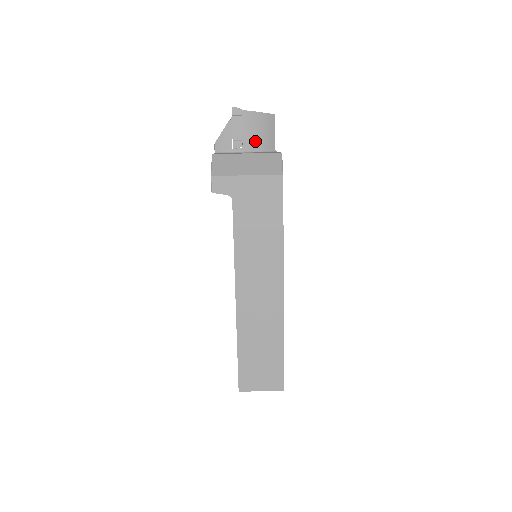
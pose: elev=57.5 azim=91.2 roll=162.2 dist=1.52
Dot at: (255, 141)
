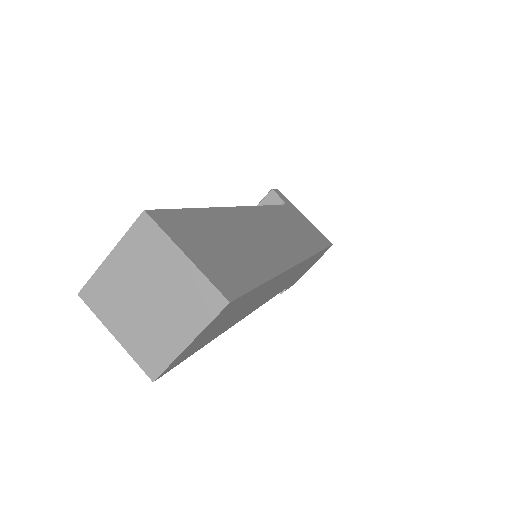
Dot at: occluded
